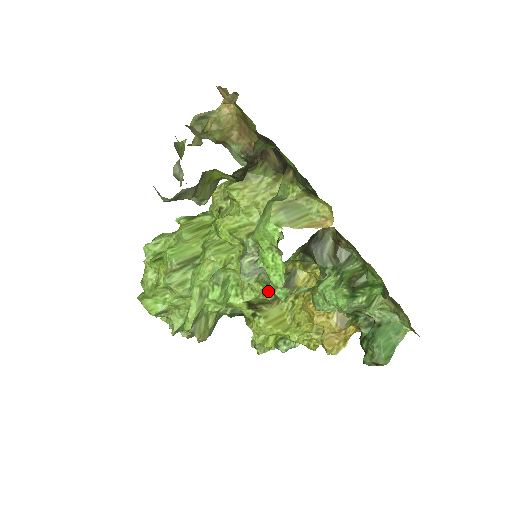
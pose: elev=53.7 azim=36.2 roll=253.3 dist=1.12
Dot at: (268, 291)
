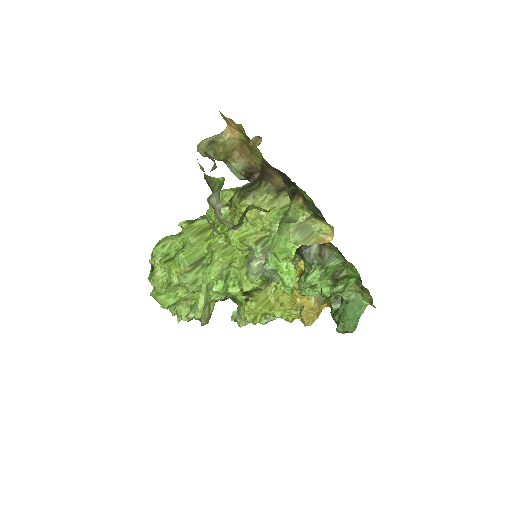
Dot at: (264, 283)
